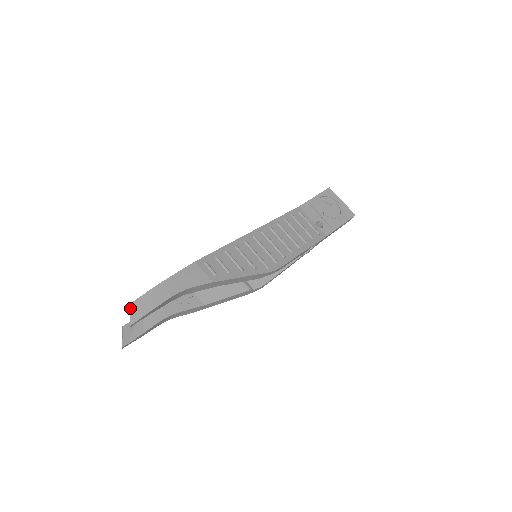
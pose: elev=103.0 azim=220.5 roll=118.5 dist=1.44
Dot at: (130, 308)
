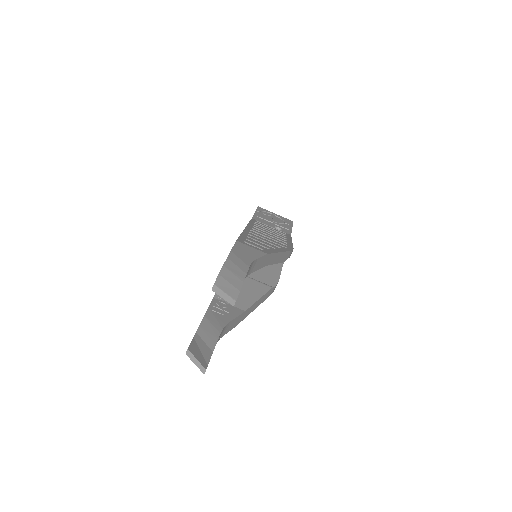
Dot at: (218, 287)
